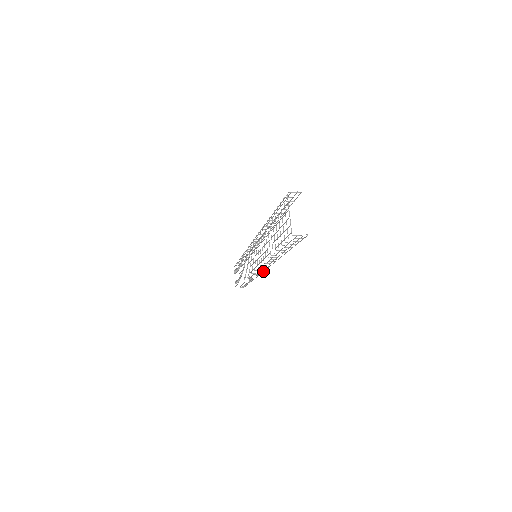
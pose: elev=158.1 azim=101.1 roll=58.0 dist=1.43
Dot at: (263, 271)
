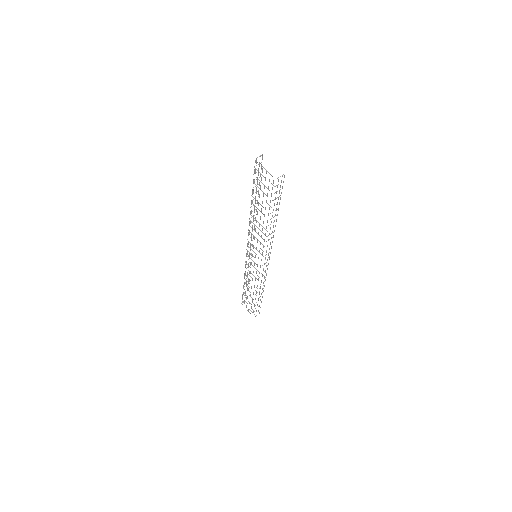
Dot at: (268, 264)
